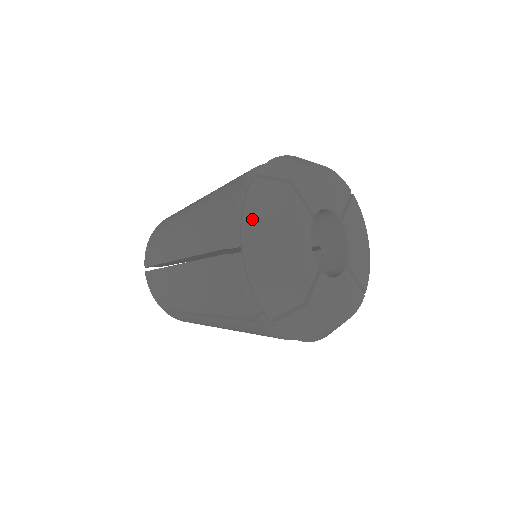
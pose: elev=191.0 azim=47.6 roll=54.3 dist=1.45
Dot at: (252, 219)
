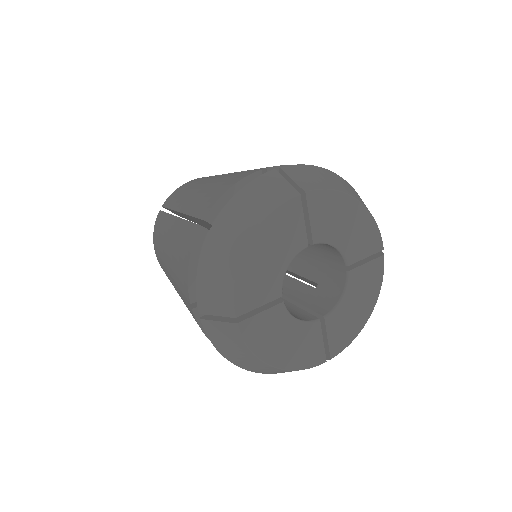
Dot at: (239, 205)
